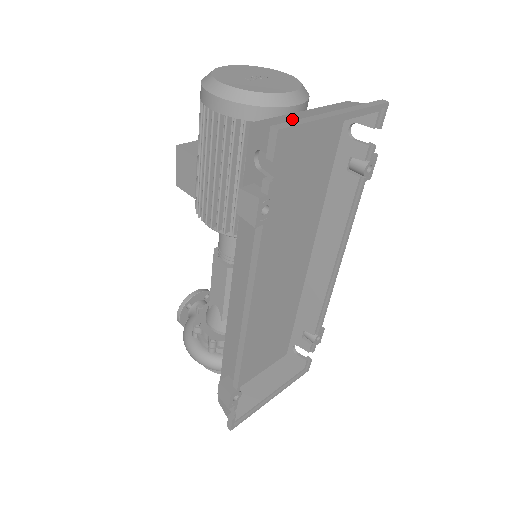
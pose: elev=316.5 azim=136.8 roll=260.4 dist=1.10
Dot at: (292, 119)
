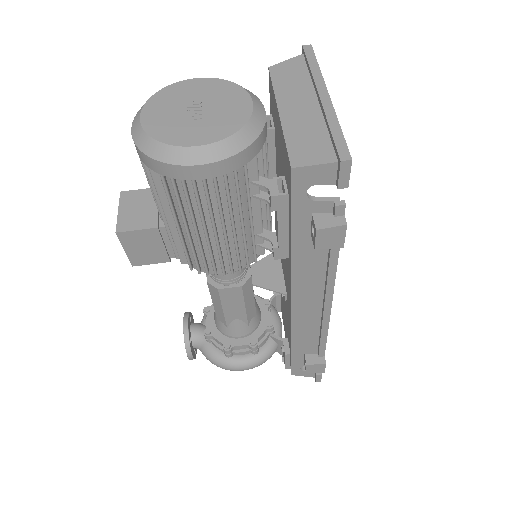
Dot at: (305, 132)
